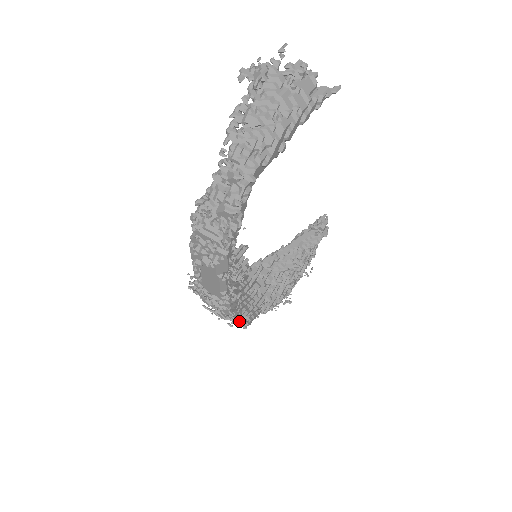
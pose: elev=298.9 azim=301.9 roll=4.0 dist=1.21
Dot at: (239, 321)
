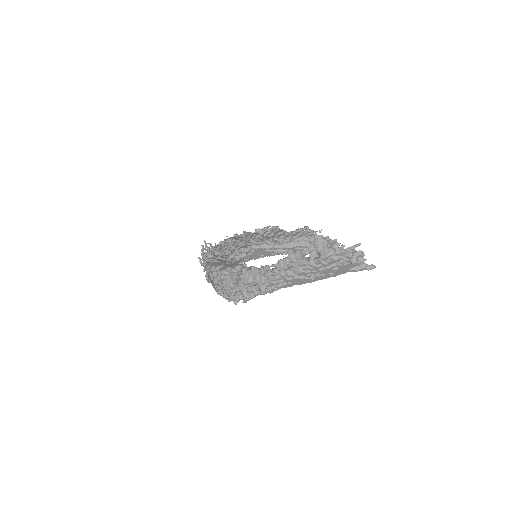
Dot at: occluded
